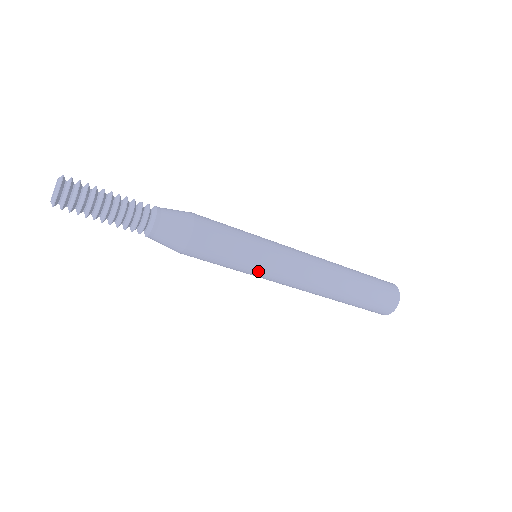
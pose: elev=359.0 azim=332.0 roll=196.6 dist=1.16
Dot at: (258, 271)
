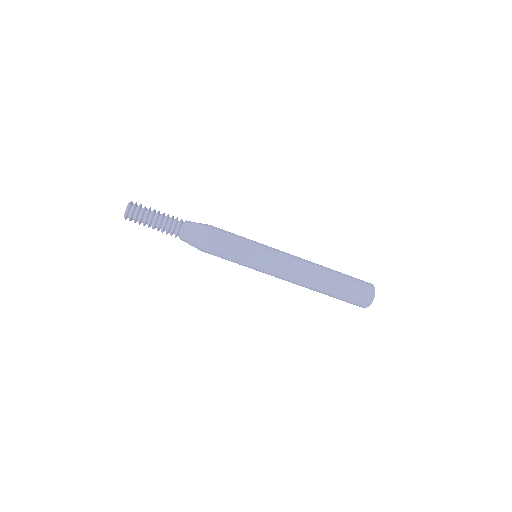
Dot at: (255, 264)
